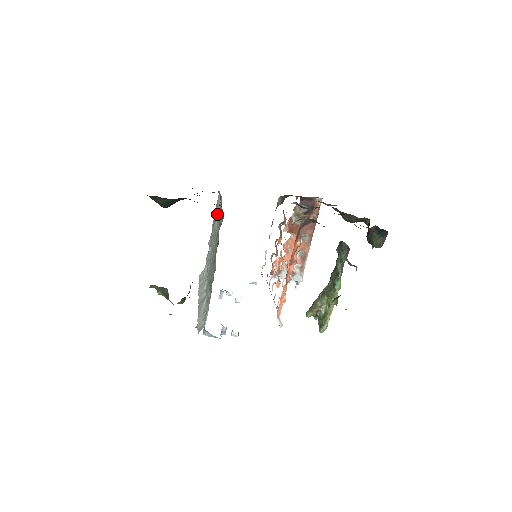
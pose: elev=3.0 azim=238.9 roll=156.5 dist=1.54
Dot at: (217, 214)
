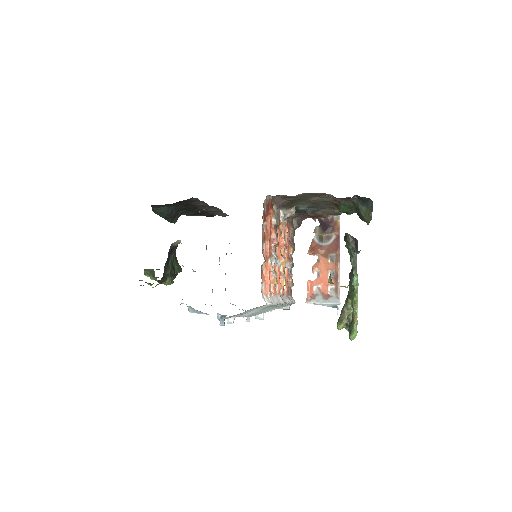
Dot at: occluded
